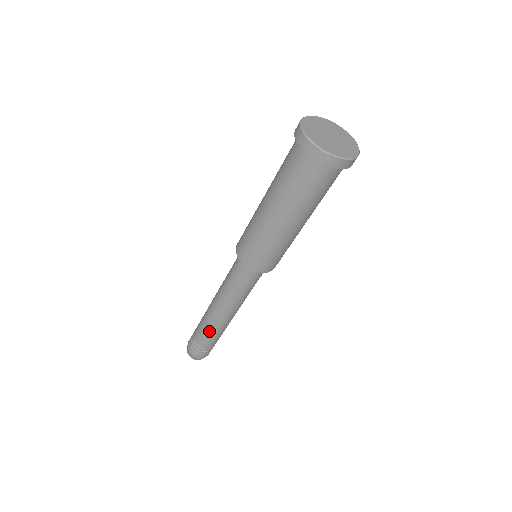
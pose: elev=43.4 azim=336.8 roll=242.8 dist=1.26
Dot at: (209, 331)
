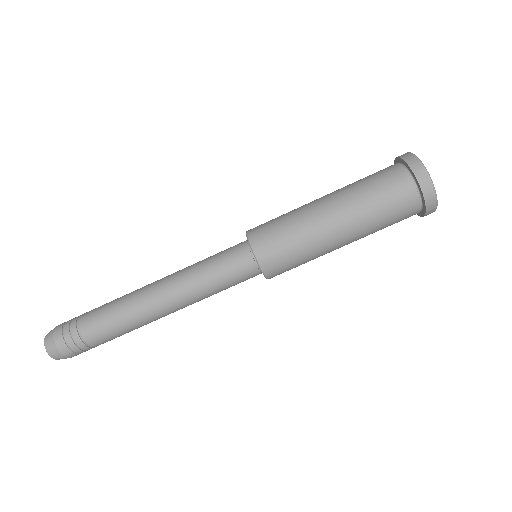
Dot at: (117, 313)
